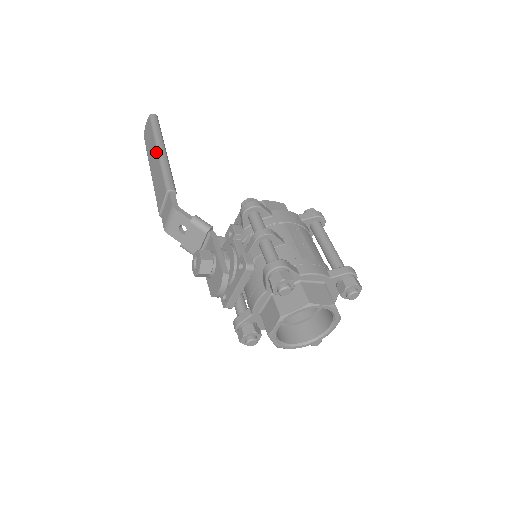
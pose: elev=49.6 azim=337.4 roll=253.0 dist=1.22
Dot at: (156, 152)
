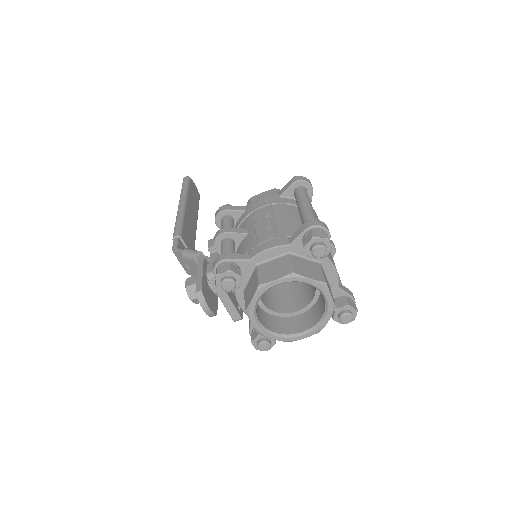
Dot at: occluded
